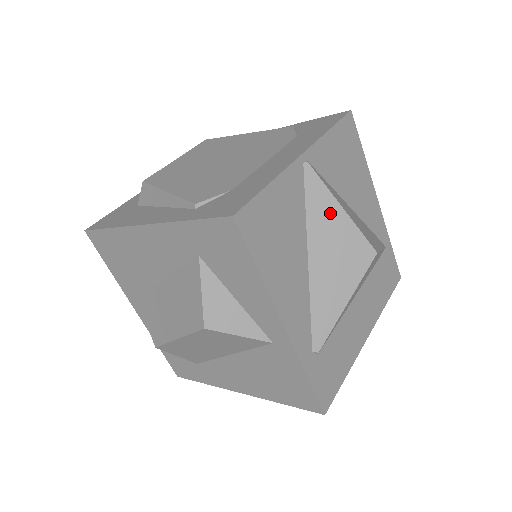
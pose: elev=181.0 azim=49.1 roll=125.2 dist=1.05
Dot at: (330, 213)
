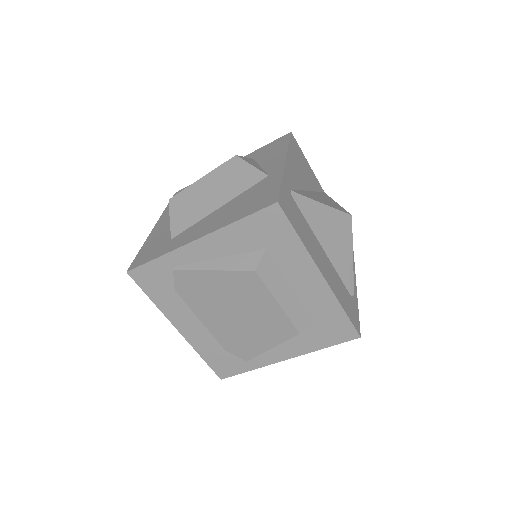
Dot at: (330, 199)
